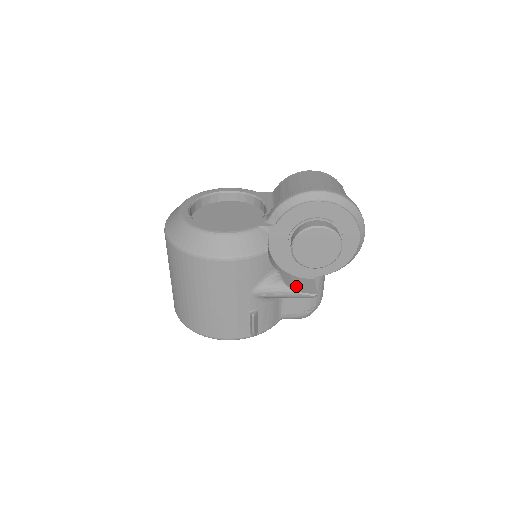
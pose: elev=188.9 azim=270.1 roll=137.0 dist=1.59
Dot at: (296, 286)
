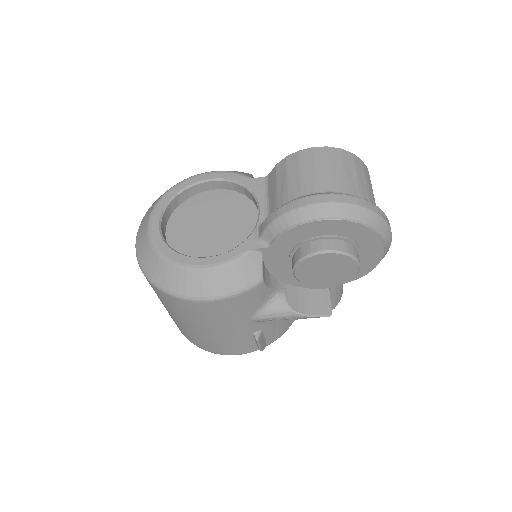
Dot at: (305, 306)
